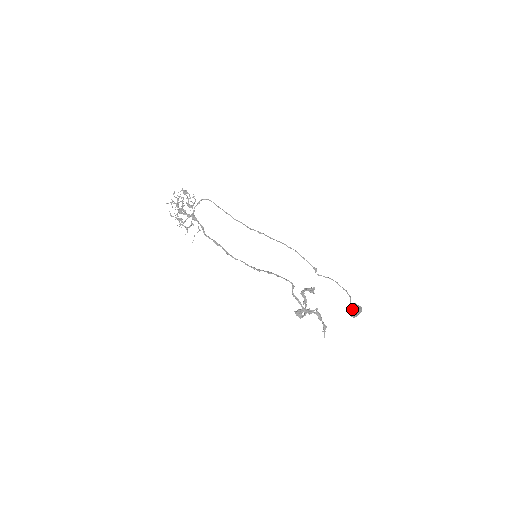
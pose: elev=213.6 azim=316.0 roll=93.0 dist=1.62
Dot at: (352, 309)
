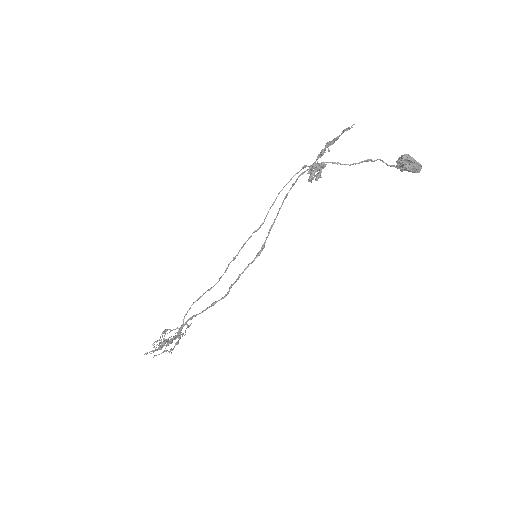
Dot at: occluded
